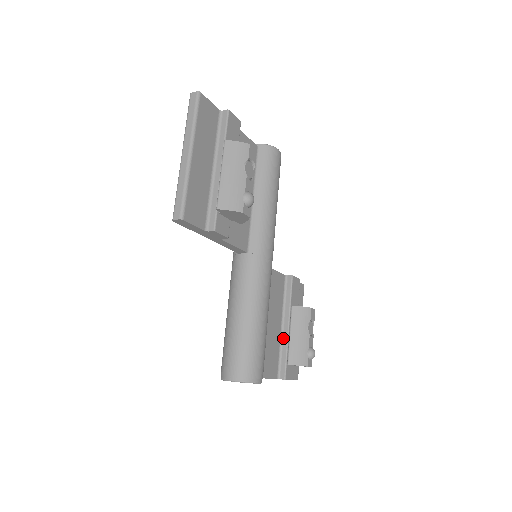
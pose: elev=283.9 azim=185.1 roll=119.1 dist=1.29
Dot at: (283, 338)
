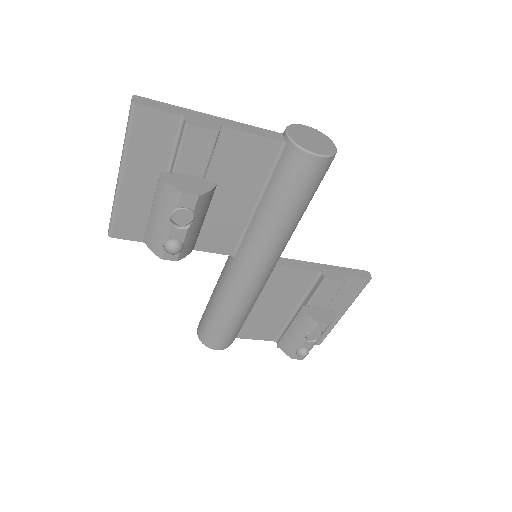
Dot at: (292, 319)
